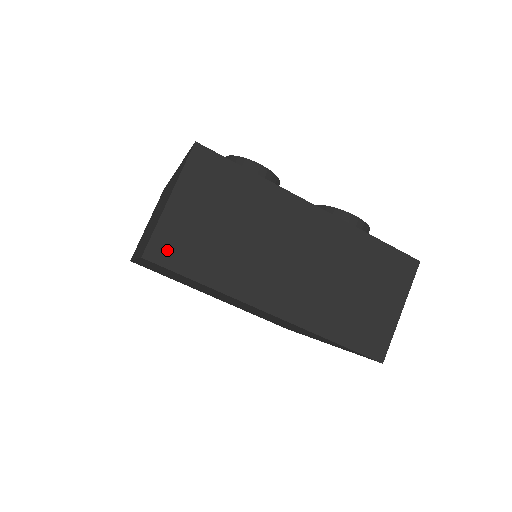
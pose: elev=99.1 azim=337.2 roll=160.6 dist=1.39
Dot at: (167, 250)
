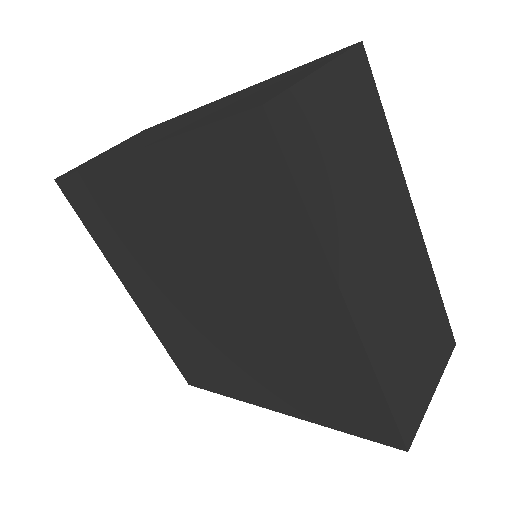
Dot at: occluded
